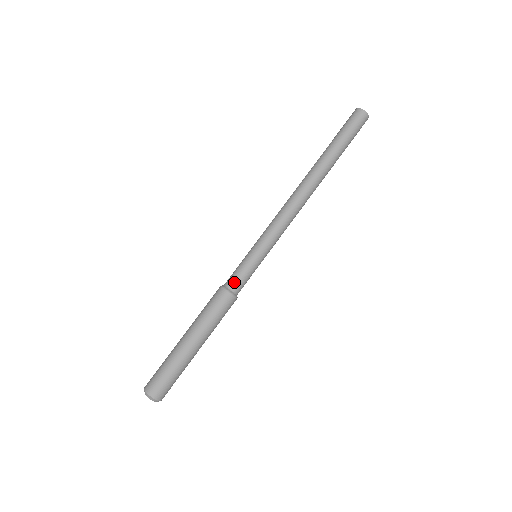
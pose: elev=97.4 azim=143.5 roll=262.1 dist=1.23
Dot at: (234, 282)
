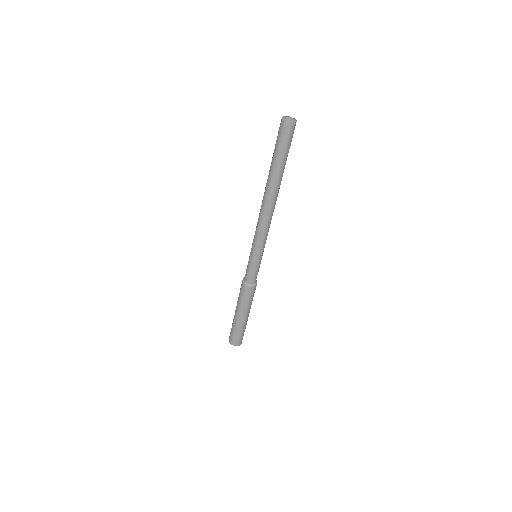
Dot at: (255, 279)
